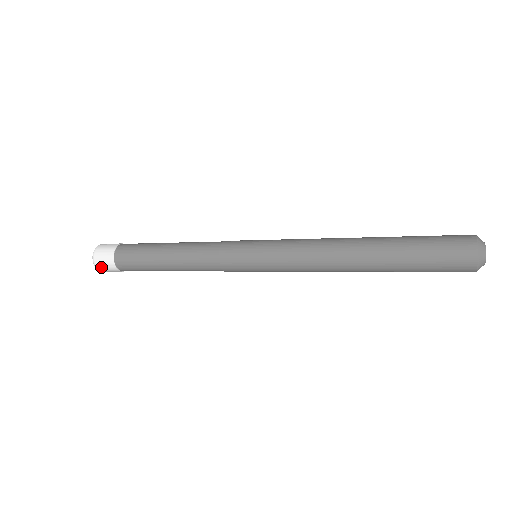
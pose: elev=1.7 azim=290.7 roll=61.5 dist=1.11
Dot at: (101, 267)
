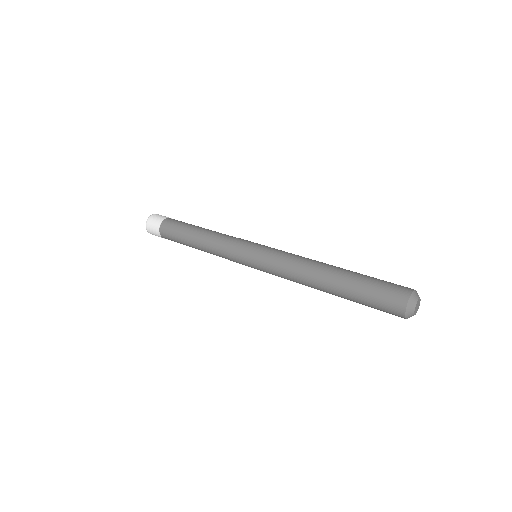
Dot at: (150, 231)
